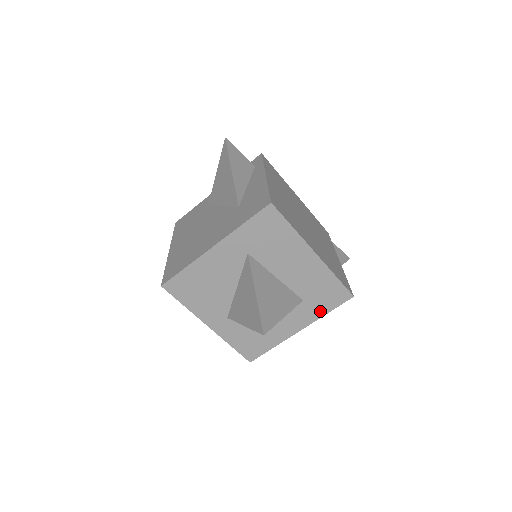
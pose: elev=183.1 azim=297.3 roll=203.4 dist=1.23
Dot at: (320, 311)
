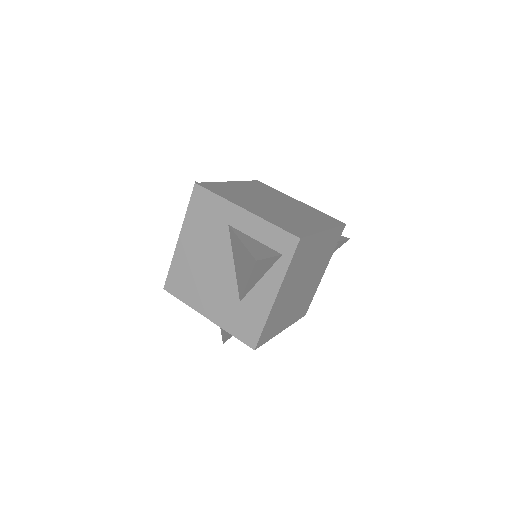
Dot at: occluded
